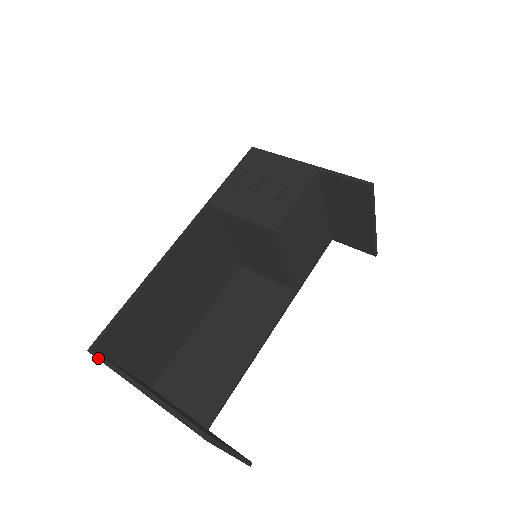
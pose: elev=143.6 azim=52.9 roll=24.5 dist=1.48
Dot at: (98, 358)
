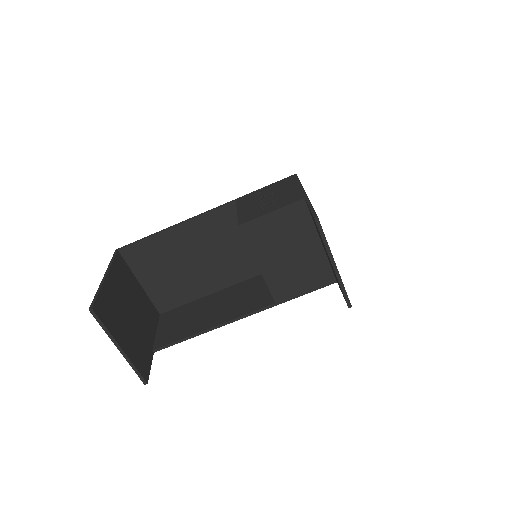
Dot at: (114, 254)
